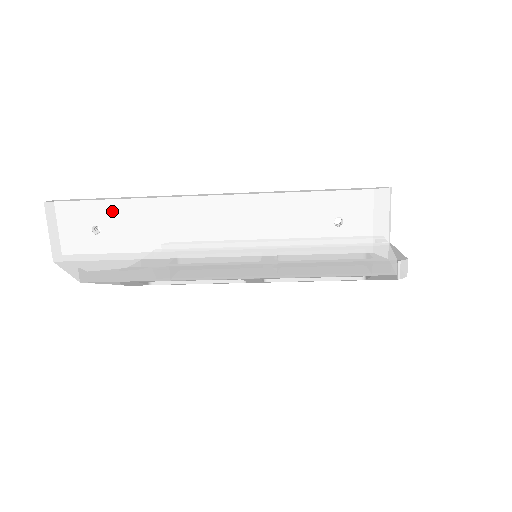
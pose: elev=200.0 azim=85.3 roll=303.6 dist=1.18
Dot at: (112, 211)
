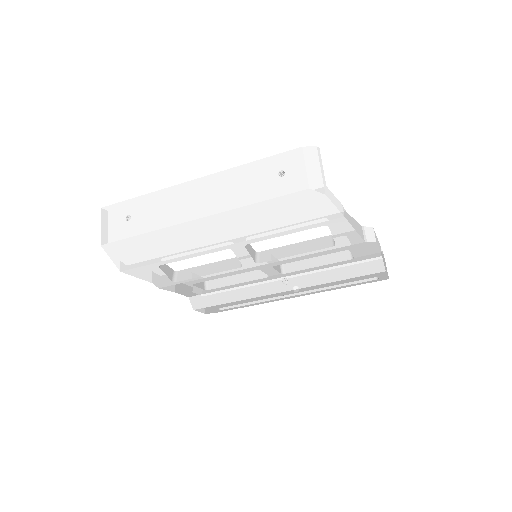
Dot at: (138, 204)
